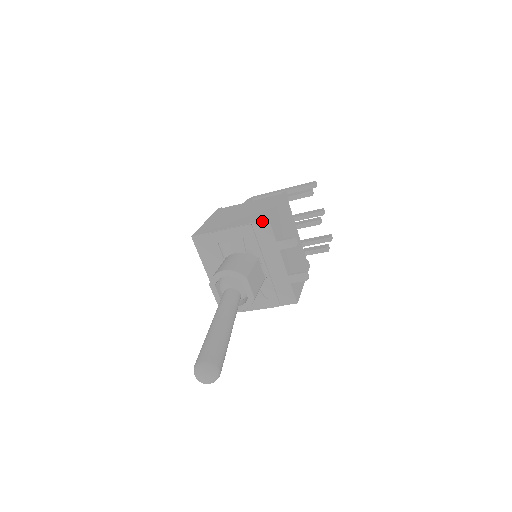
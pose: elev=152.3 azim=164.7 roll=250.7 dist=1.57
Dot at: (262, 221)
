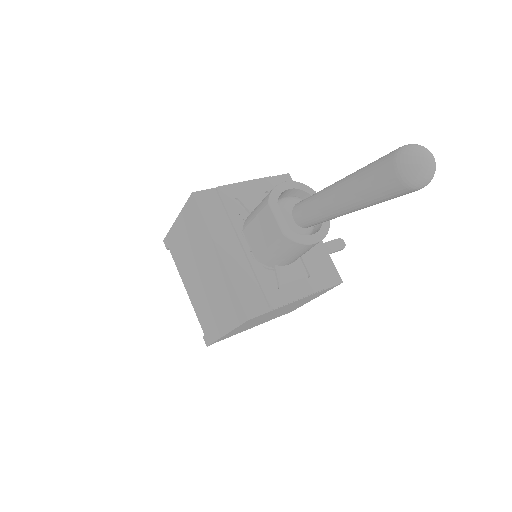
Dot at: (282, 175)
